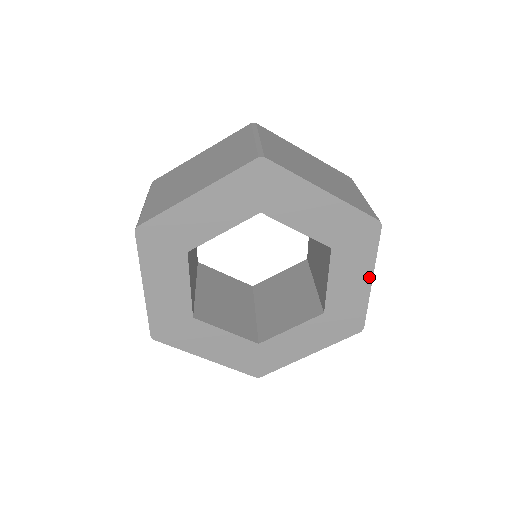
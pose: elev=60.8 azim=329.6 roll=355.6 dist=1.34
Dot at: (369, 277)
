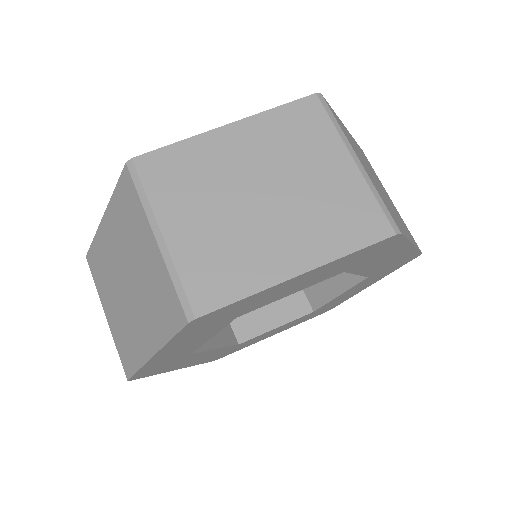
Dot at: (371, 284)
